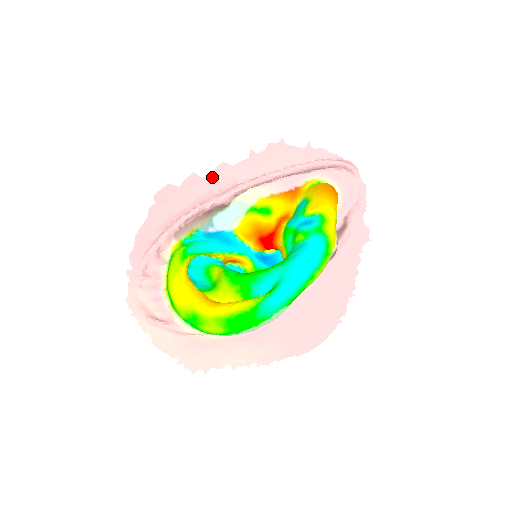
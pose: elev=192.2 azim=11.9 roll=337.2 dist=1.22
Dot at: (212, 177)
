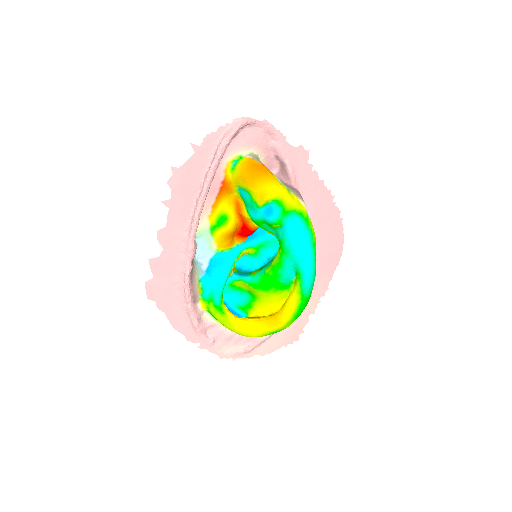
Dot at: (165, 248)
